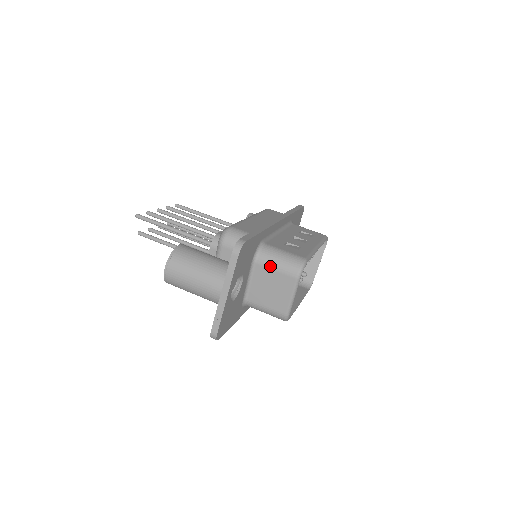
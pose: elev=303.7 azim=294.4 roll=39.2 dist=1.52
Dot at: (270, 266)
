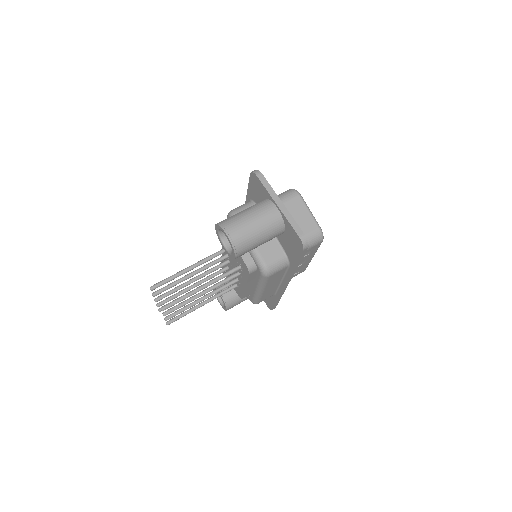
Dot at: occluded
